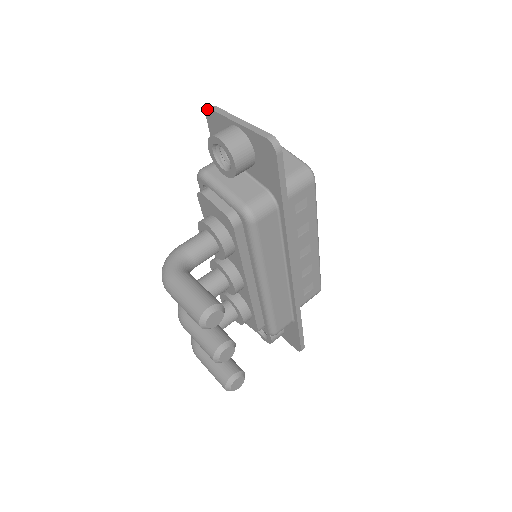
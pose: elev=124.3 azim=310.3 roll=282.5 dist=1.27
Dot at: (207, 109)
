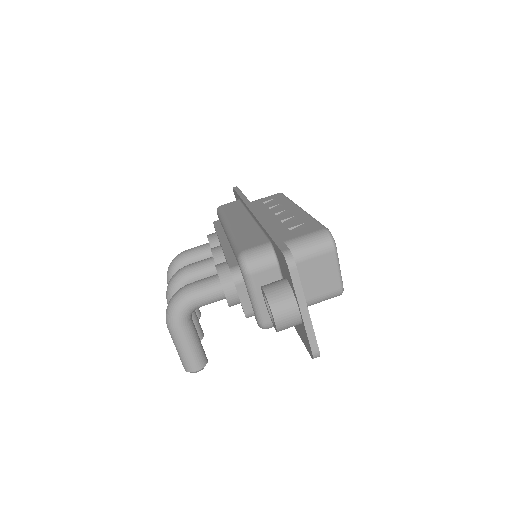
Dot at: (286, 262)
